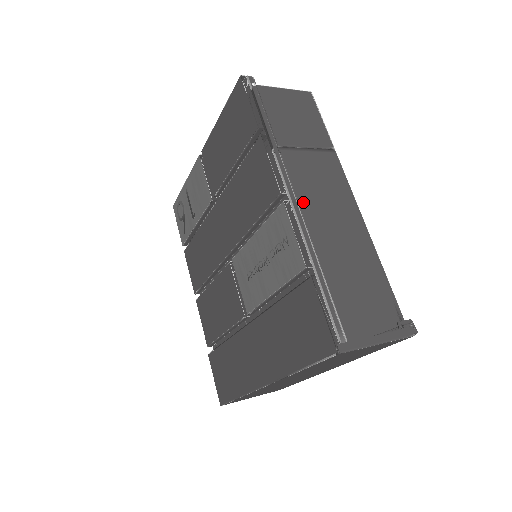
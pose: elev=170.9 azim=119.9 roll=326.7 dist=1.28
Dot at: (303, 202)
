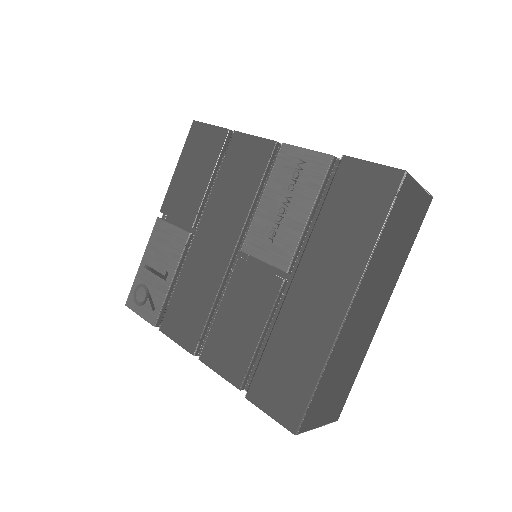
Dot at: occluded
